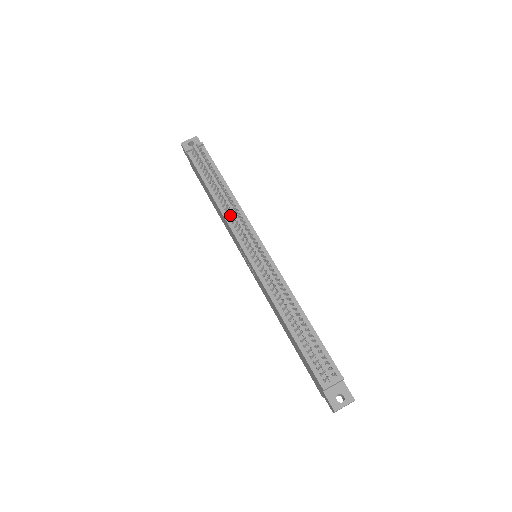
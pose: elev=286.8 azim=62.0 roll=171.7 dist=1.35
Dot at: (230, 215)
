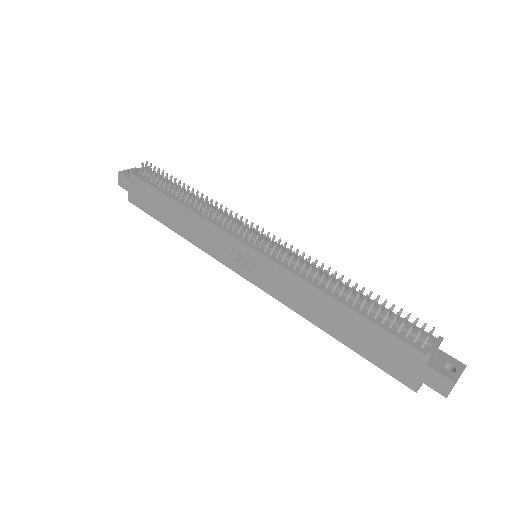
Dot at: (211, 217)
